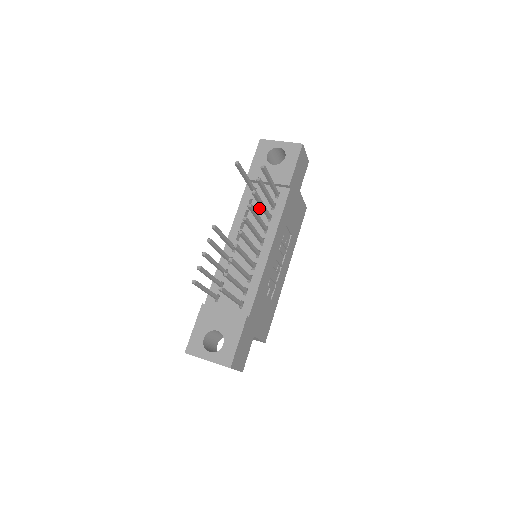
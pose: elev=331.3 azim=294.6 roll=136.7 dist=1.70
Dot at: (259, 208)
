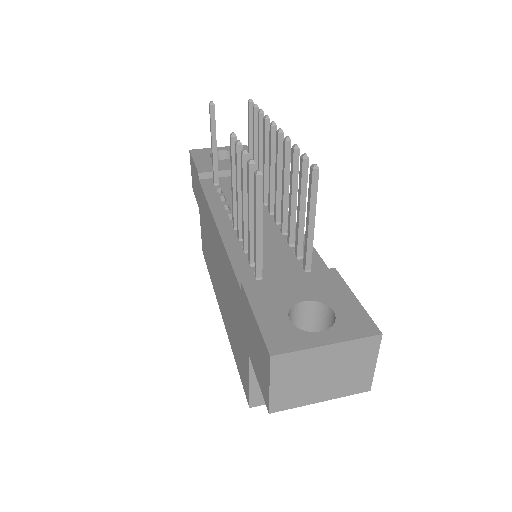
Dot at: occluded
